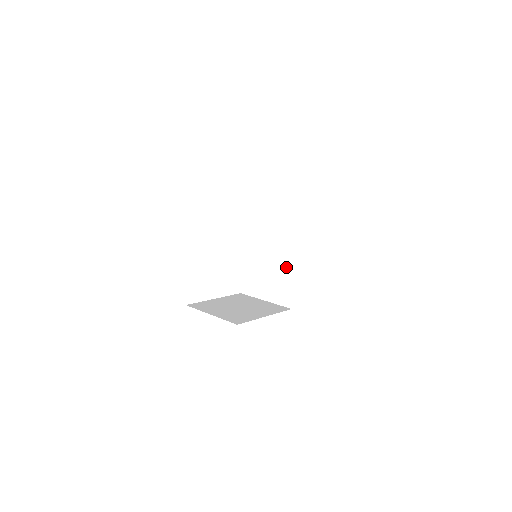
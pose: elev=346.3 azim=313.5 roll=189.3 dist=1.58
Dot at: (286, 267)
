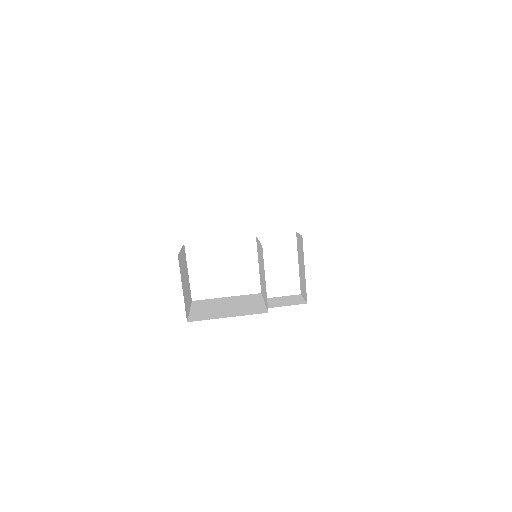
Dot at: (263, 268)
